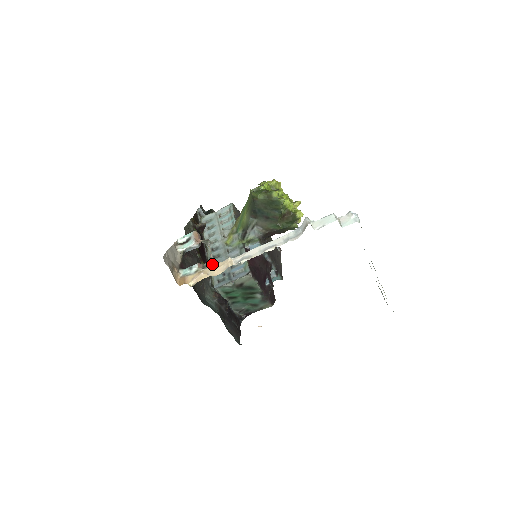
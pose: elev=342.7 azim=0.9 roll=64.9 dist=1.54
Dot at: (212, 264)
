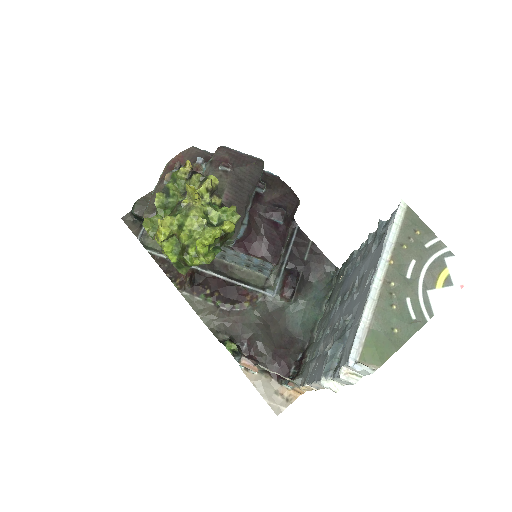
Dot at: (297, 385)
